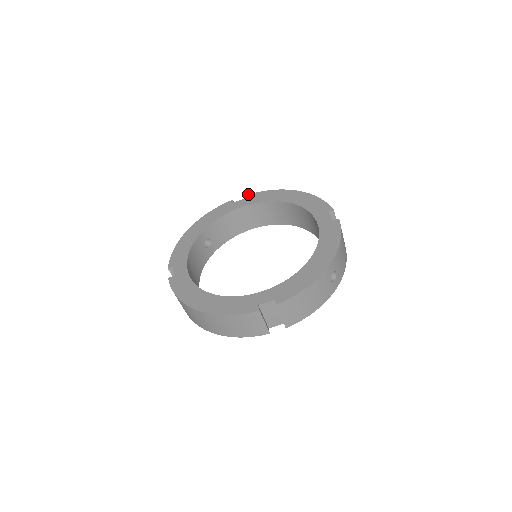
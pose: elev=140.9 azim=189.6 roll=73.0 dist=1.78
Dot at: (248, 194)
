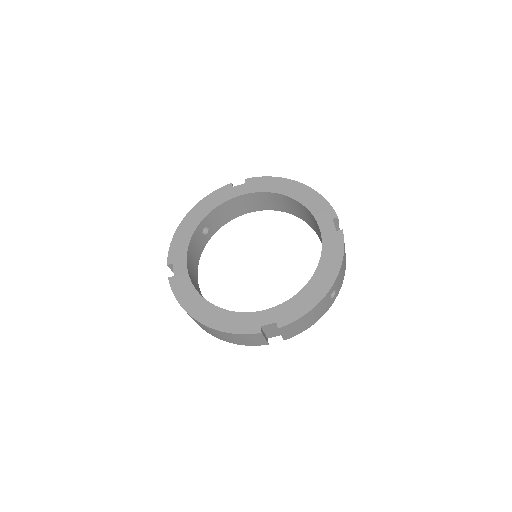
Dot at: (248, 178)
